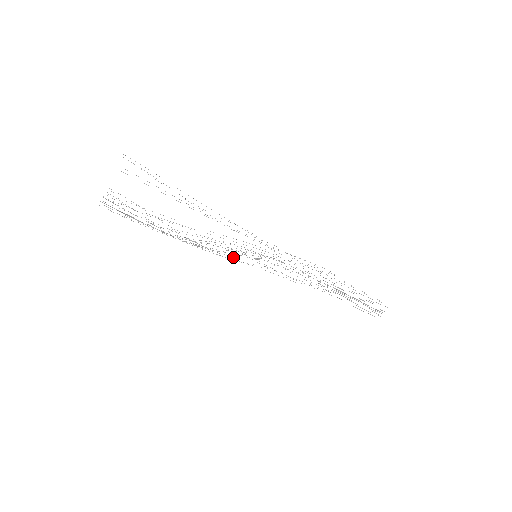
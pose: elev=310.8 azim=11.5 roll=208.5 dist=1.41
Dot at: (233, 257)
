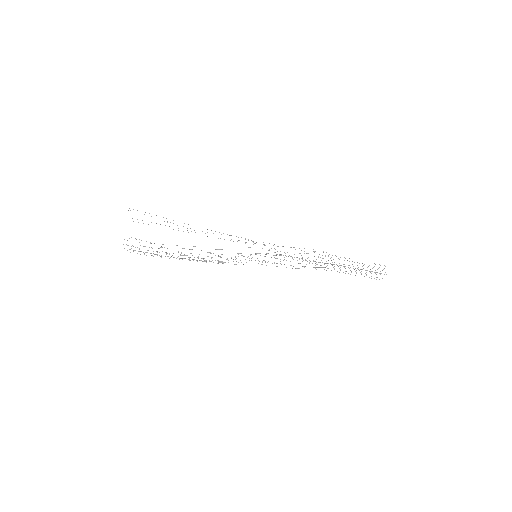
Dot at: (238, 262)
